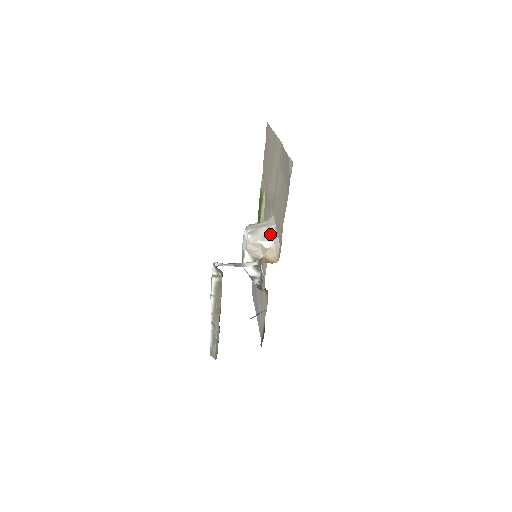
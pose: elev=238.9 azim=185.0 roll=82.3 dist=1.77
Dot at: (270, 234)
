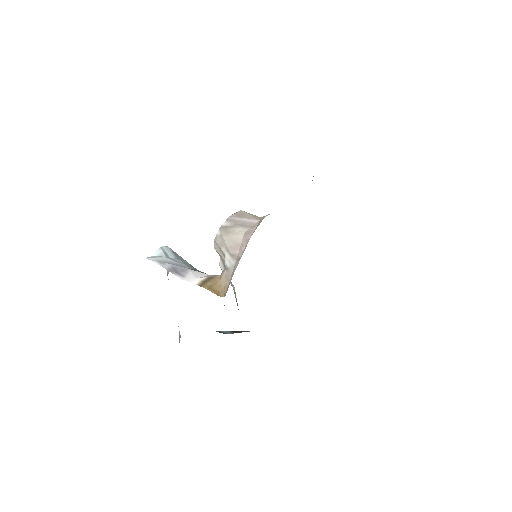
Dot at: (240, 246)
